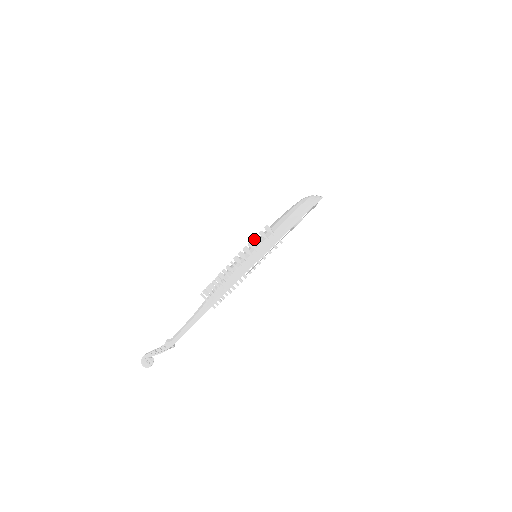
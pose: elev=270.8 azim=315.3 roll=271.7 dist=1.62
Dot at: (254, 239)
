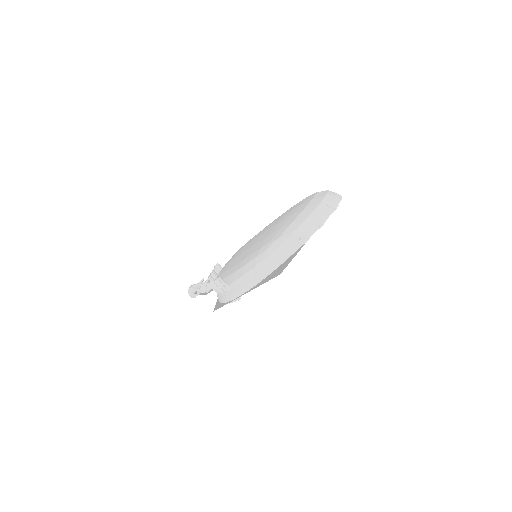
Dot at: (211, 284)
